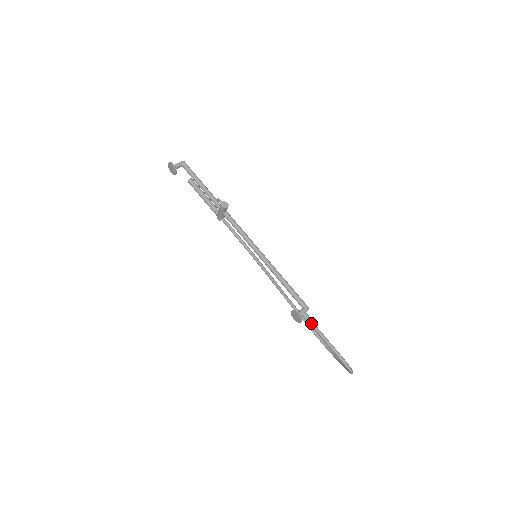
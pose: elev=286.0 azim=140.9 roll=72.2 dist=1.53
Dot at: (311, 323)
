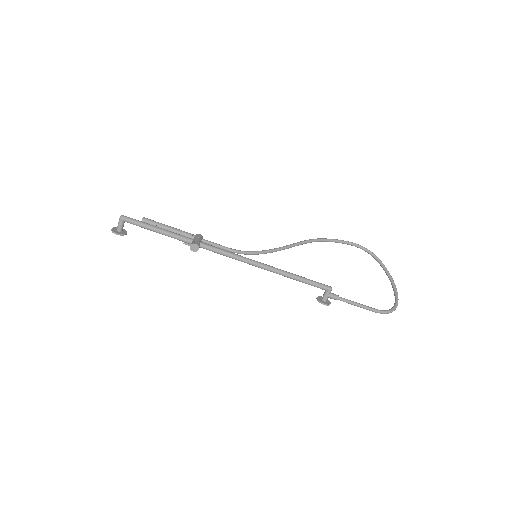
Dot at: (340, 300)
